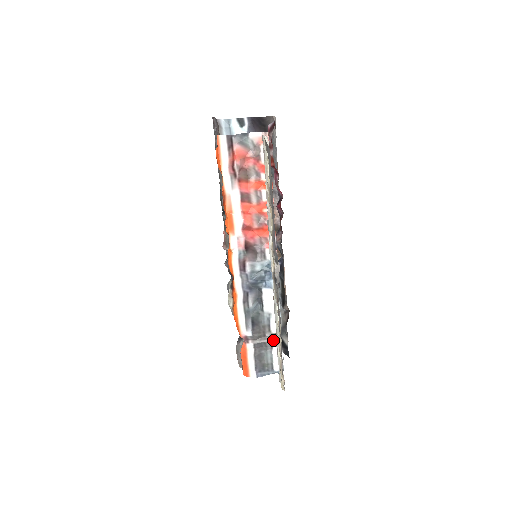
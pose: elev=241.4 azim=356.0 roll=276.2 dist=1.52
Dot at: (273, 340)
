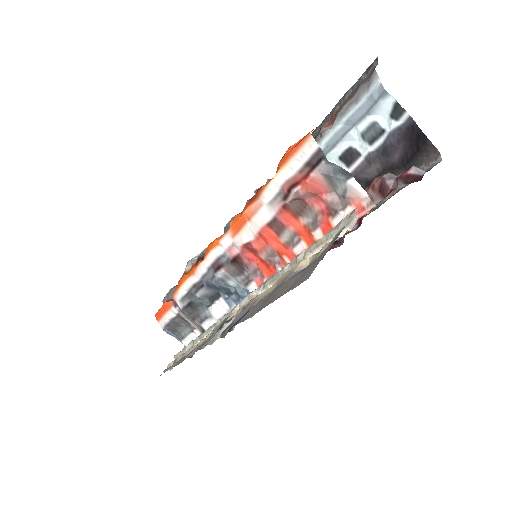
Dot at: (198, 329)
